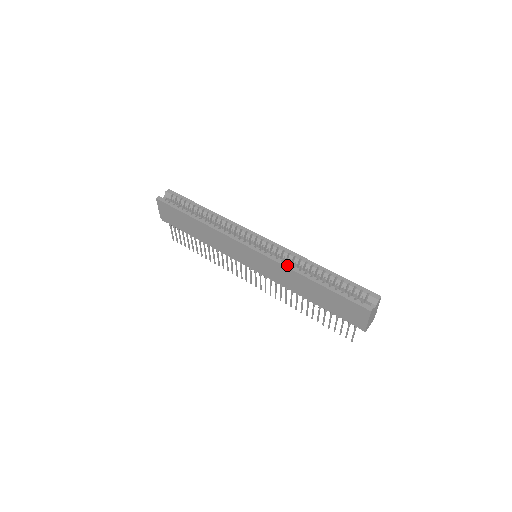
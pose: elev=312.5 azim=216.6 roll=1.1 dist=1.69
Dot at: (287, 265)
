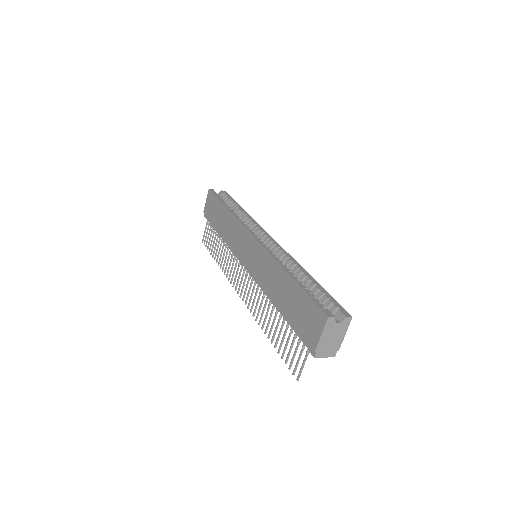
Dot at: (275, 256)
